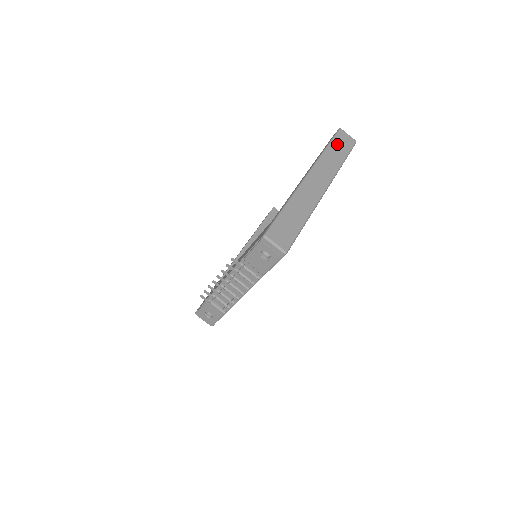
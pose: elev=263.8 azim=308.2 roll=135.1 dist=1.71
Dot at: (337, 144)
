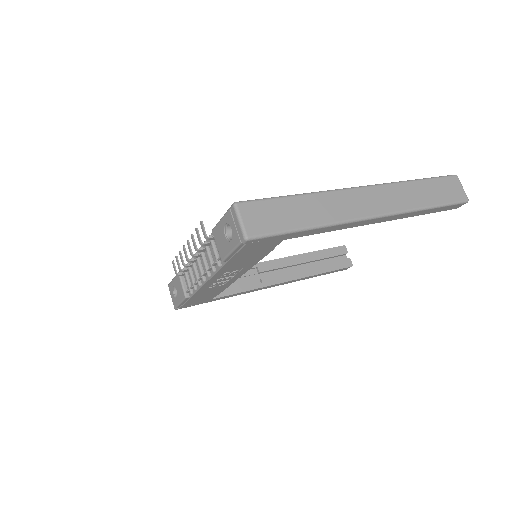
Dot at: (436, 185)
